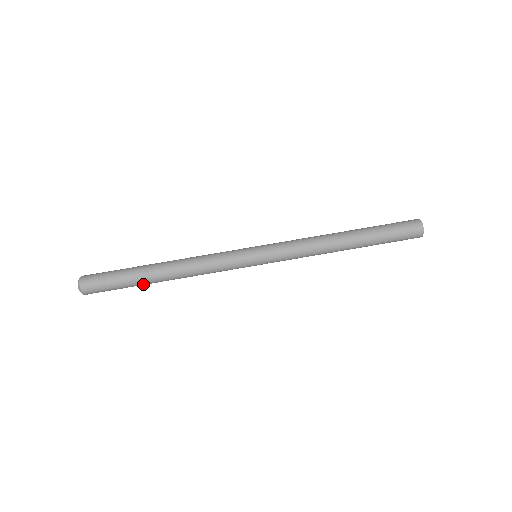
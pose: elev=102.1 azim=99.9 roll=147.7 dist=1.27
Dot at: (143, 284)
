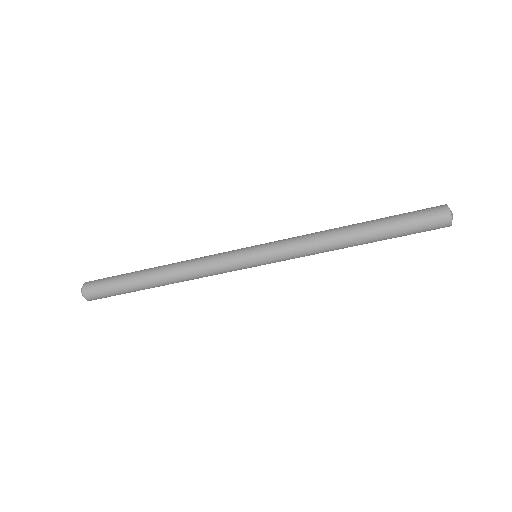
Dot at: occluded
